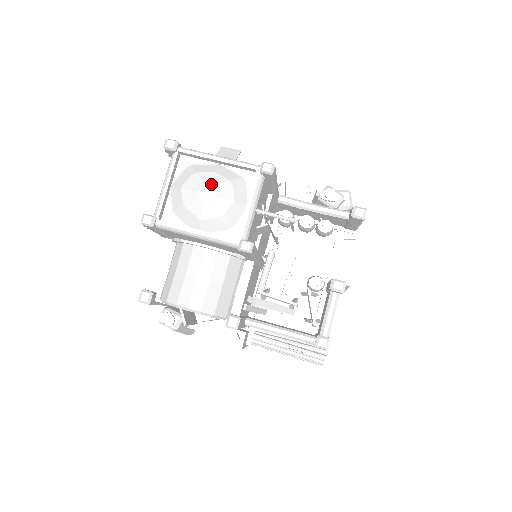
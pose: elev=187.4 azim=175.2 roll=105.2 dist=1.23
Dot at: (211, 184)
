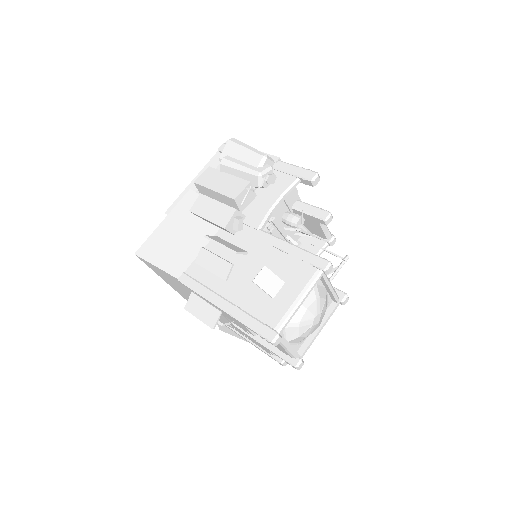
Dot at: (315, 315)
